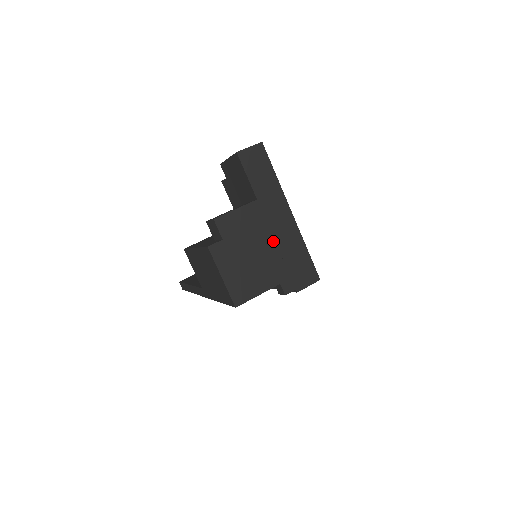
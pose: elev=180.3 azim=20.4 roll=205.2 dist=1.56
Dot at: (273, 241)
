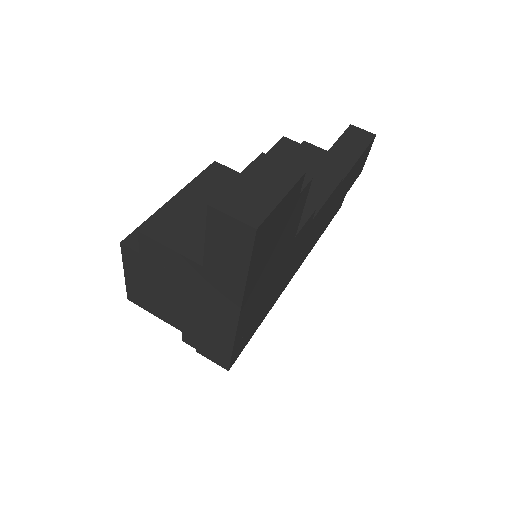
Dot at: (197, 307)
